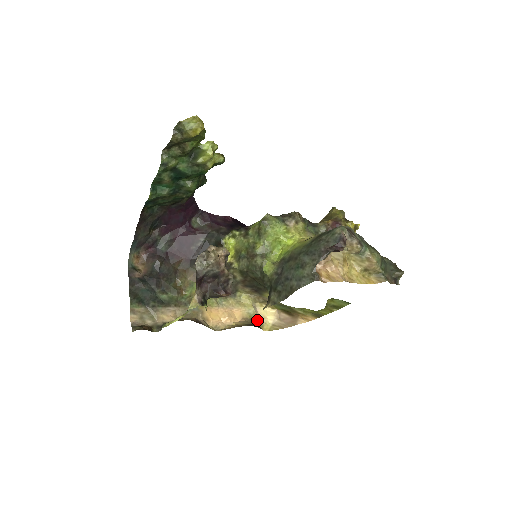
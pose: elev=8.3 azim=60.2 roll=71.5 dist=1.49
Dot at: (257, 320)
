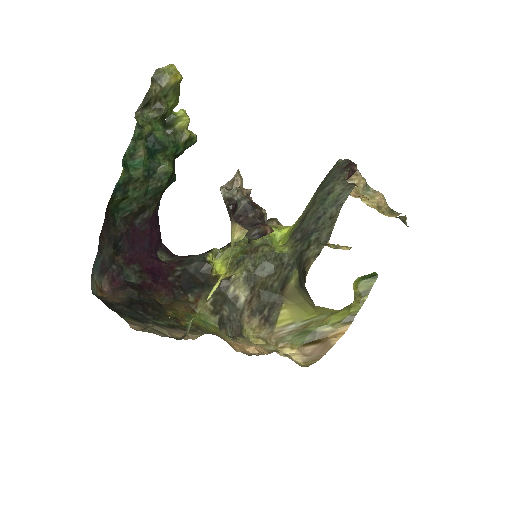
Dot at: (285, 355)
